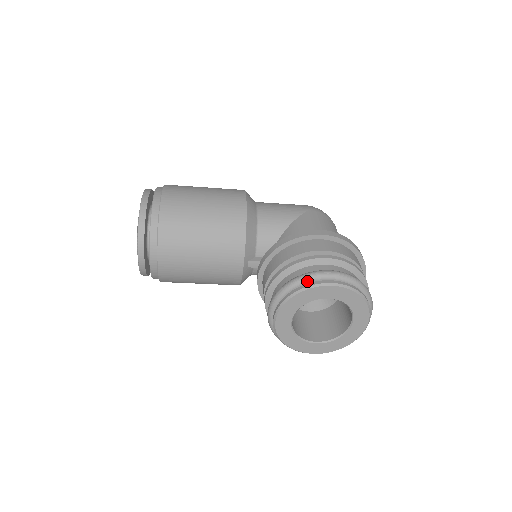
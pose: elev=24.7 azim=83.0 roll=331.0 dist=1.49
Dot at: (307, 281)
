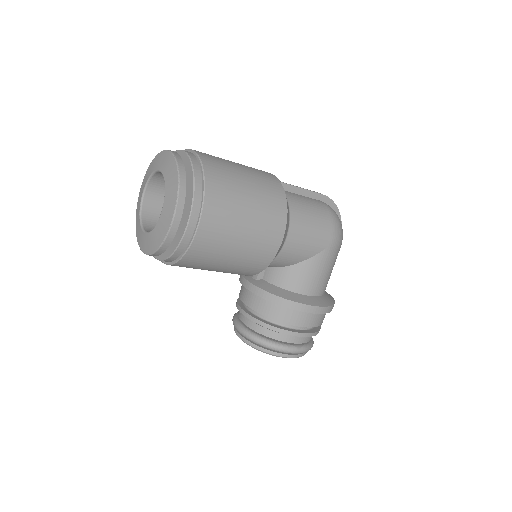
Dot at: (277, 351)
